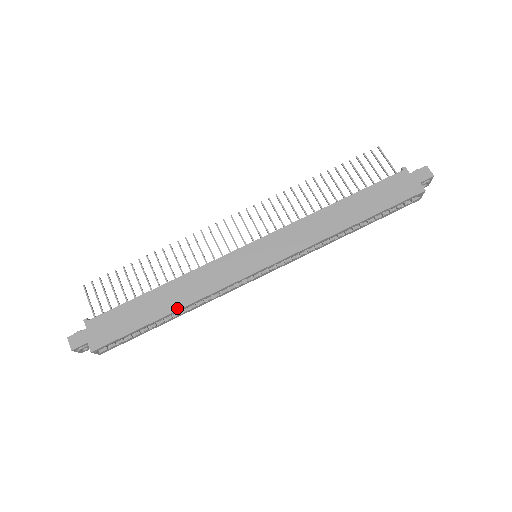
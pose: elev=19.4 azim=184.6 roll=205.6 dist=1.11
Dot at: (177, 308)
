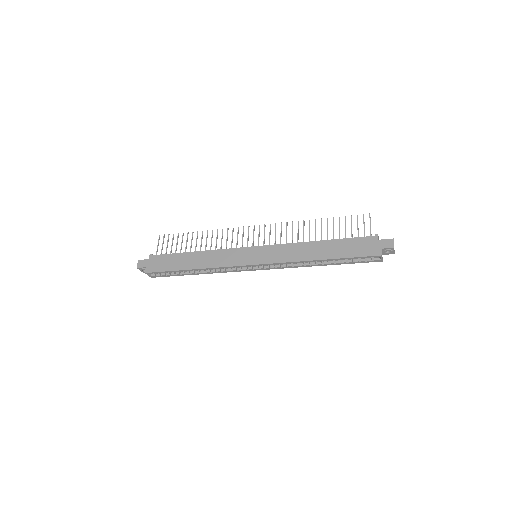
Dot at: (197, 268)
